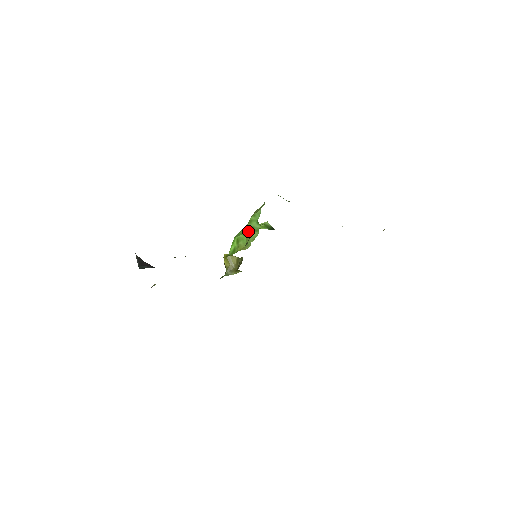
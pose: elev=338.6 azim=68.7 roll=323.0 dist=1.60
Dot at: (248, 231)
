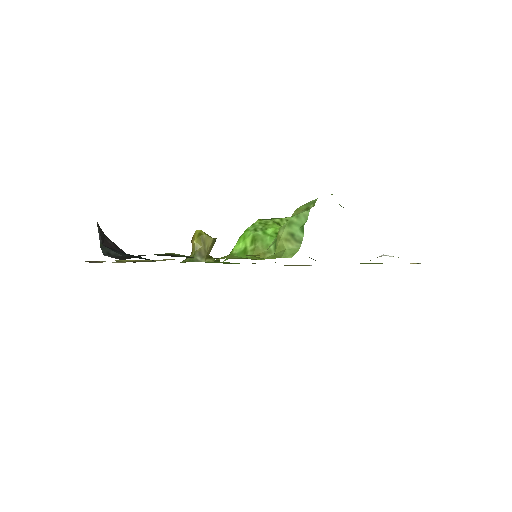
Dot at: (284, 237)
